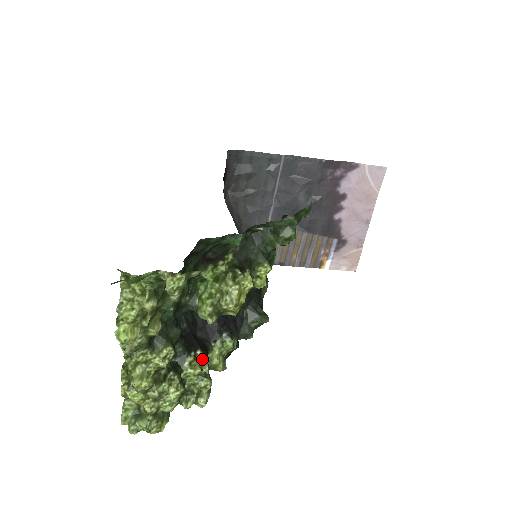
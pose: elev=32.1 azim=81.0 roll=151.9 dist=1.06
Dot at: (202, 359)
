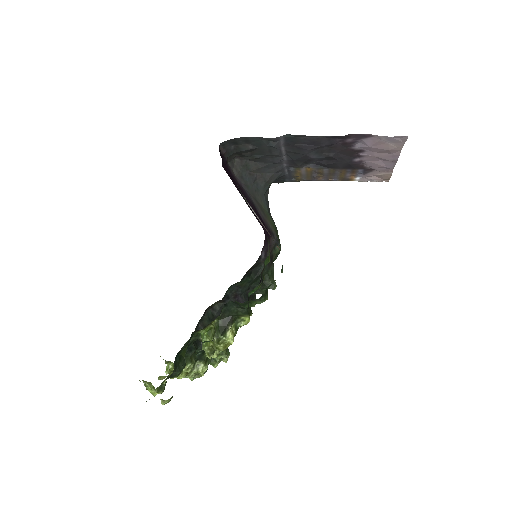
Dot at: occluded
